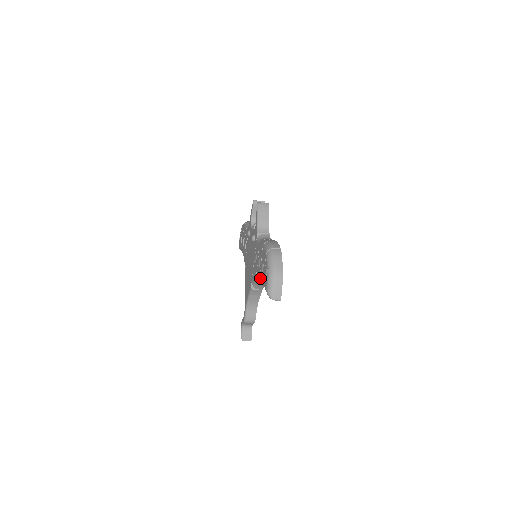
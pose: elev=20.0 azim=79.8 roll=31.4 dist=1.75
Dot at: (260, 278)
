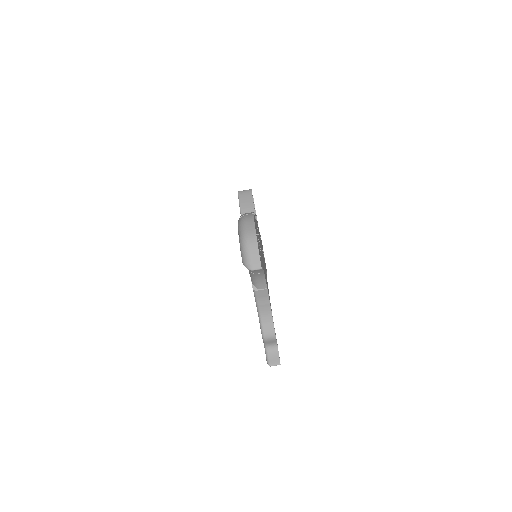
Dot at: occluded
